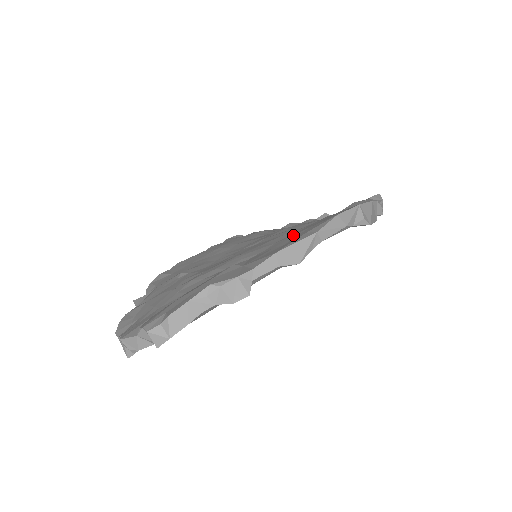
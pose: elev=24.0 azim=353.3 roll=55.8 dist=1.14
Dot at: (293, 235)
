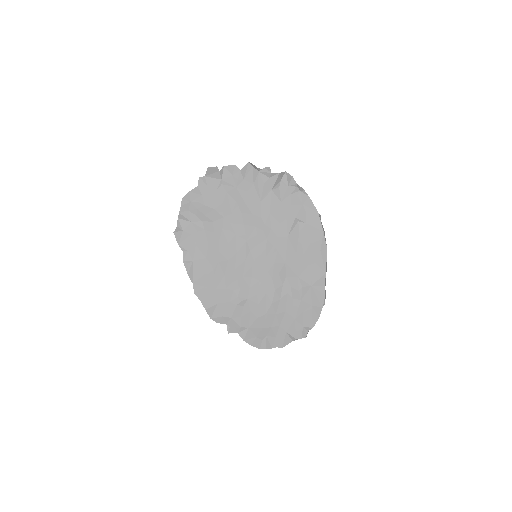
Dot at: (307, 252)
